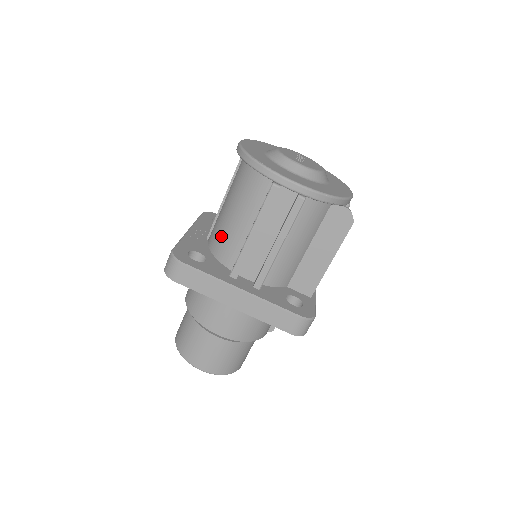
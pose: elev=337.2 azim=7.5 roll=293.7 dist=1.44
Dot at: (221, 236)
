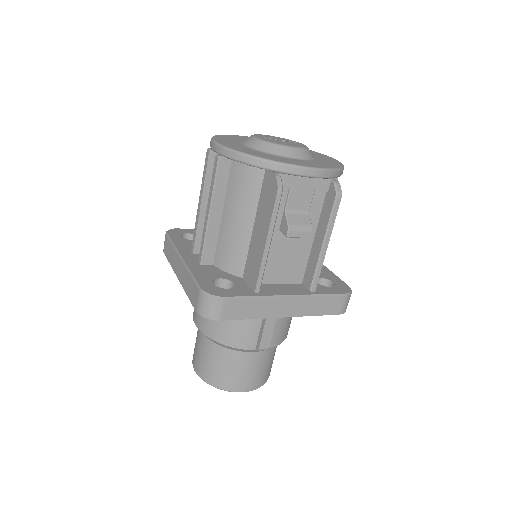
Dot at: occluded
